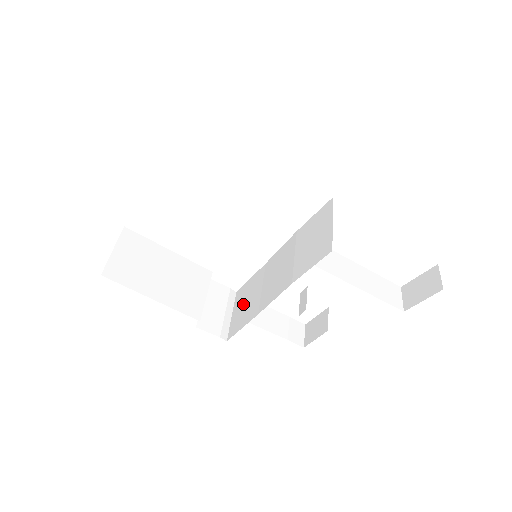
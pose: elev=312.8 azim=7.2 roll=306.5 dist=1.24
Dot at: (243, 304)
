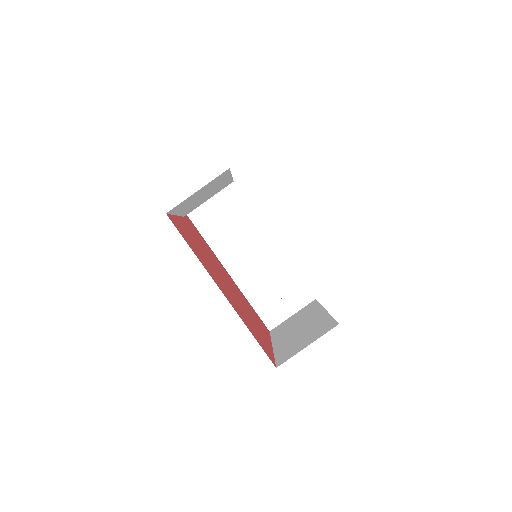
Dot at: (219, 210)
